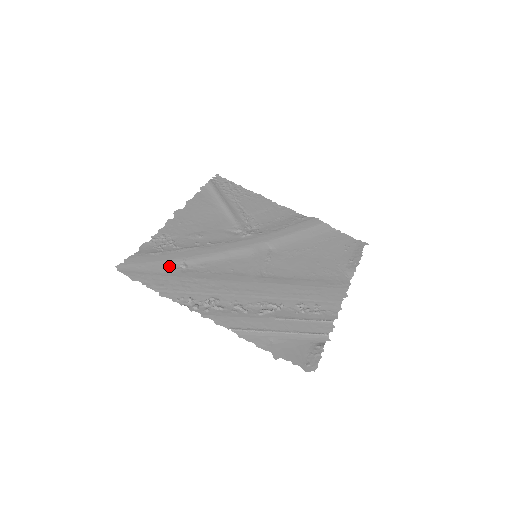
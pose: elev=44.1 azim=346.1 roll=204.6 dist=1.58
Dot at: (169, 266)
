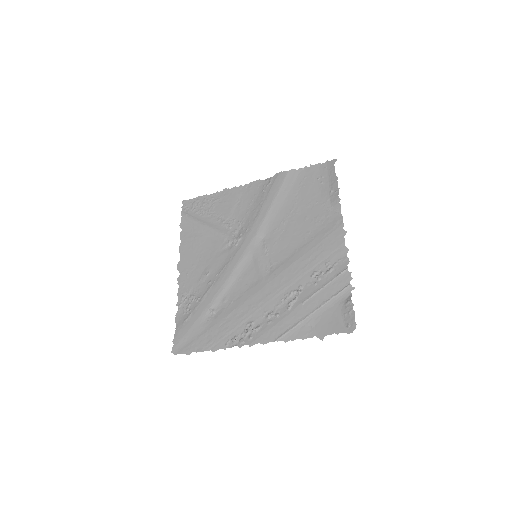
Dot at: (203, 321)
